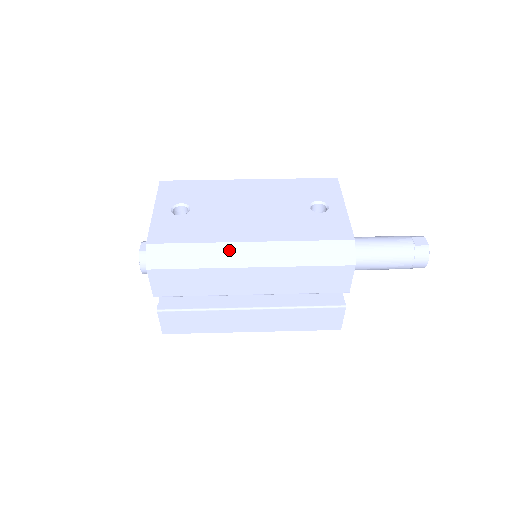
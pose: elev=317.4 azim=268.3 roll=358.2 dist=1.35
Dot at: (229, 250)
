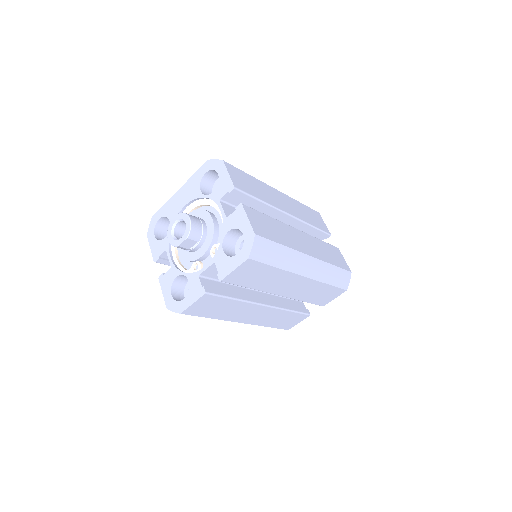
Dot at: occluded
